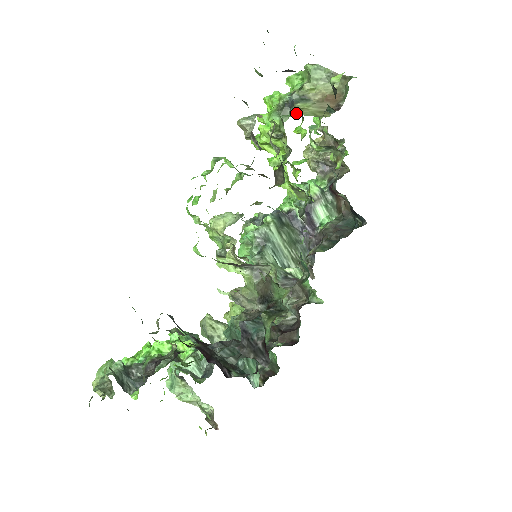
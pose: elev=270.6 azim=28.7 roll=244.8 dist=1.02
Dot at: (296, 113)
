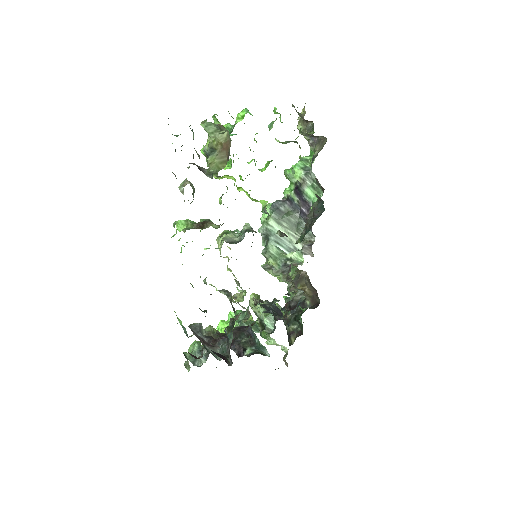
Dot at: (209, 168)
